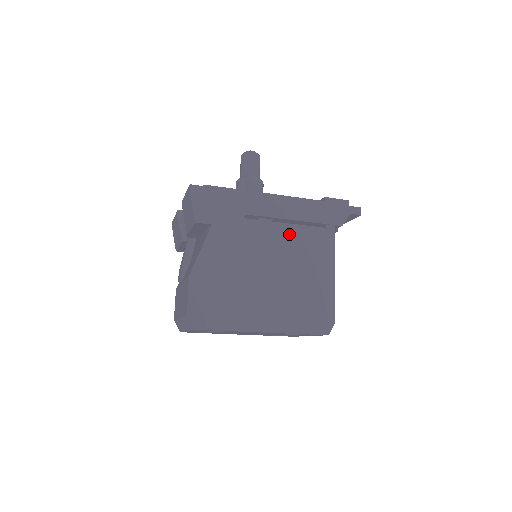
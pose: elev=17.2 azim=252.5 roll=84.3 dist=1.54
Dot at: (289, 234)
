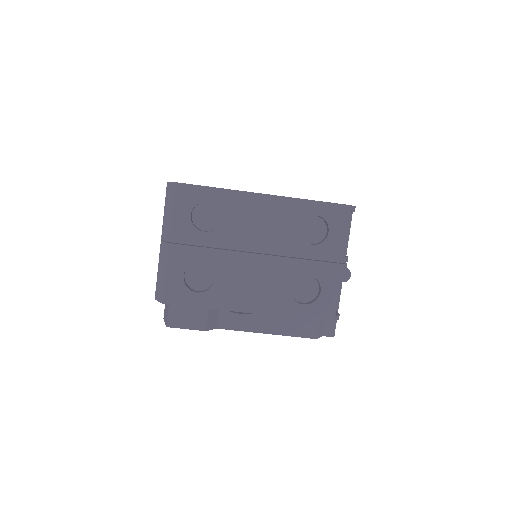
Dot at: occluded
